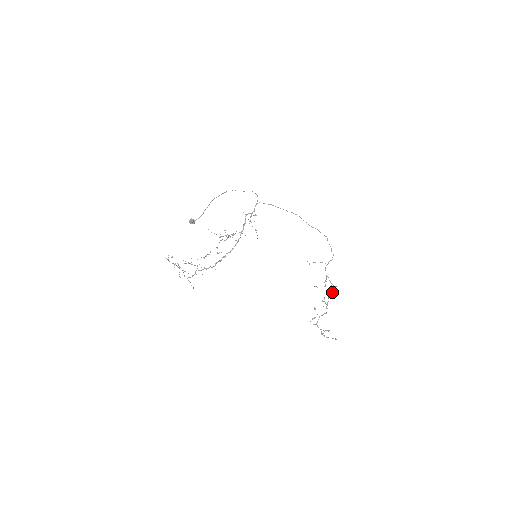
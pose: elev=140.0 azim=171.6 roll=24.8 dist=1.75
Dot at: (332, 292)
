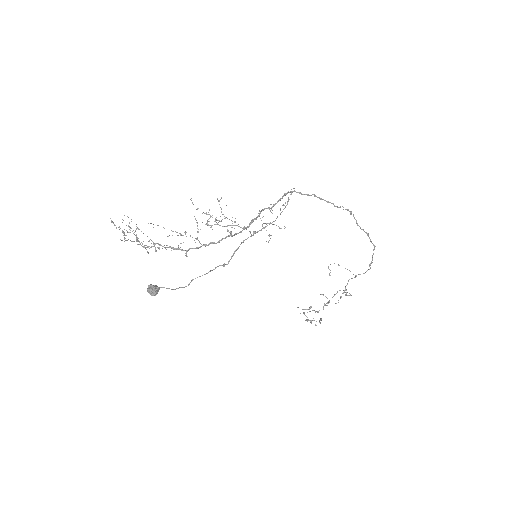
Dot at: (343, 290)
